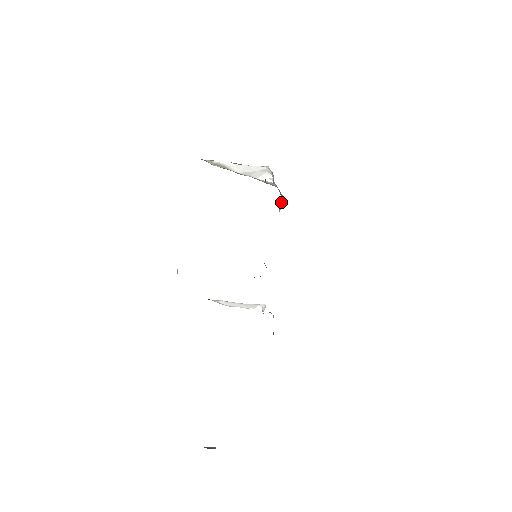
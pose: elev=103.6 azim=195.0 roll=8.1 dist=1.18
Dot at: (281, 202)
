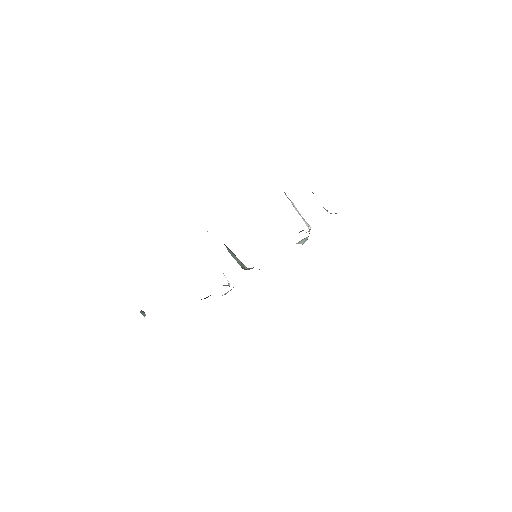
Dot at: (304, 240)
